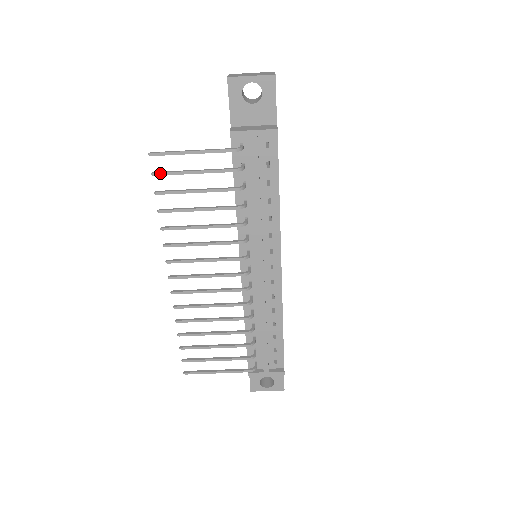
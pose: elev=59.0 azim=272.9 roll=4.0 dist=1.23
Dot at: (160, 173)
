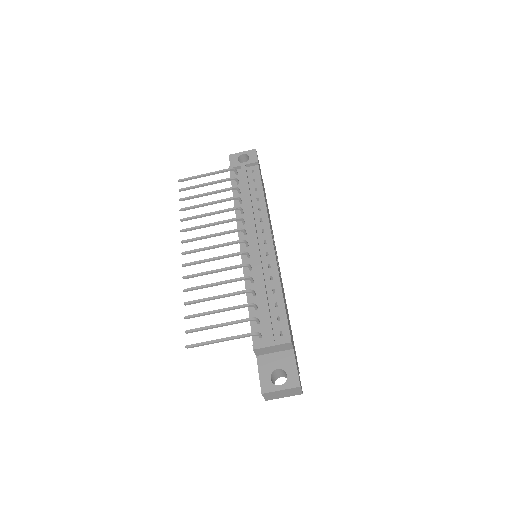
Dot at: (184, 188)
